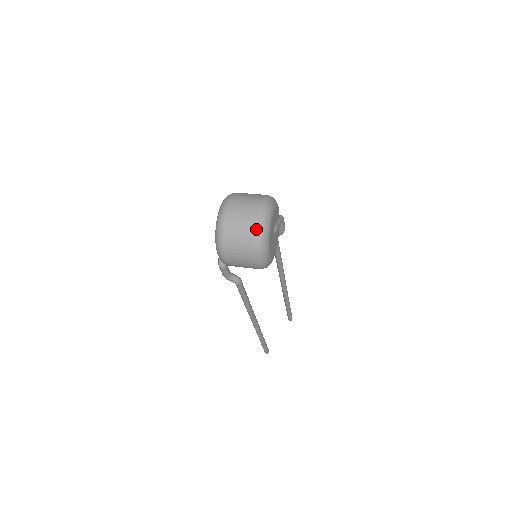
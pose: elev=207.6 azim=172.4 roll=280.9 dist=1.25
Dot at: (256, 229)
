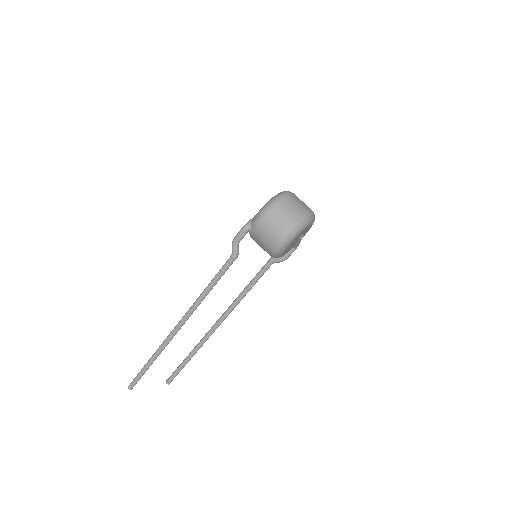
Dot at: (304, 215)
